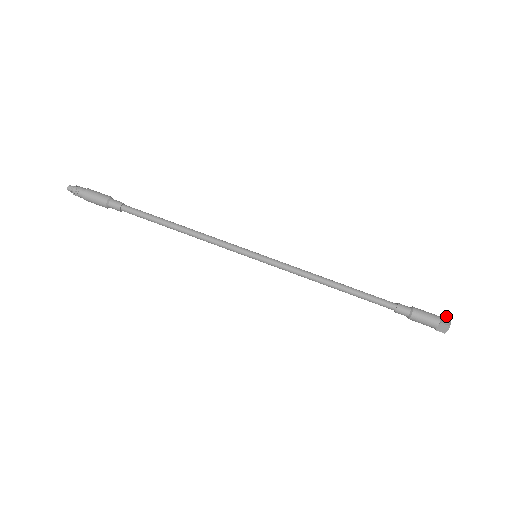
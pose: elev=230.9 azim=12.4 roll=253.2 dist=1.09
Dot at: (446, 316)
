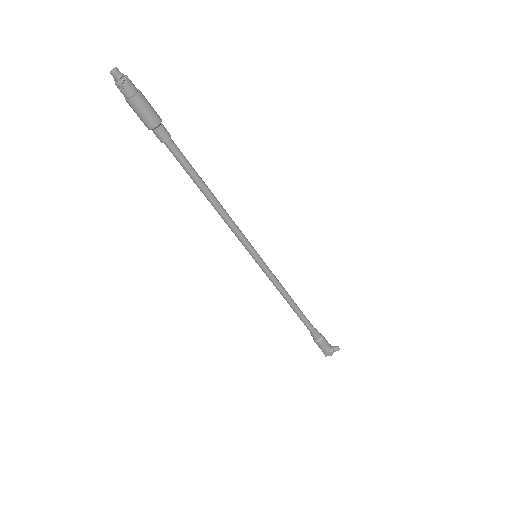
Dot at: (337, 349)
